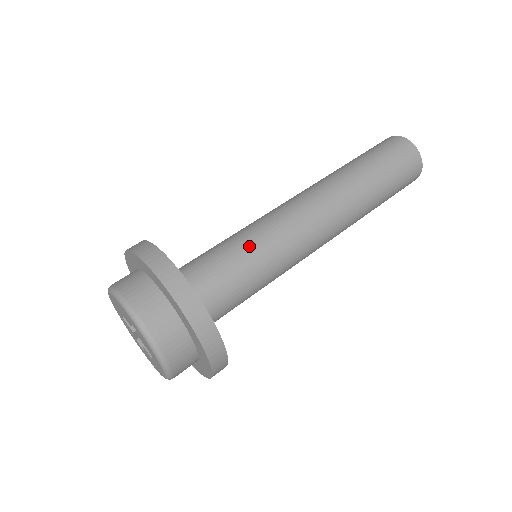
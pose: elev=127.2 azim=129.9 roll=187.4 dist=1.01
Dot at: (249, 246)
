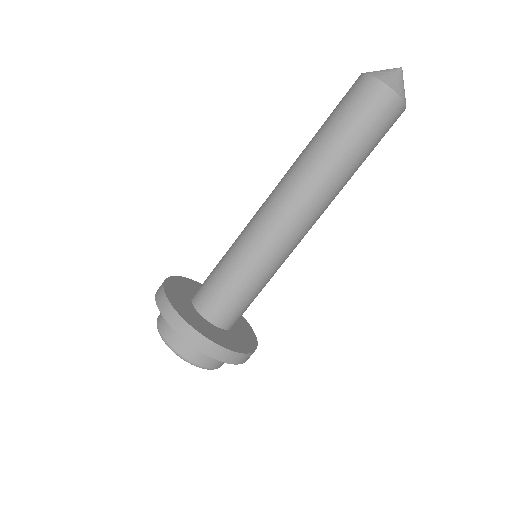
Dot at: (234, 258)
